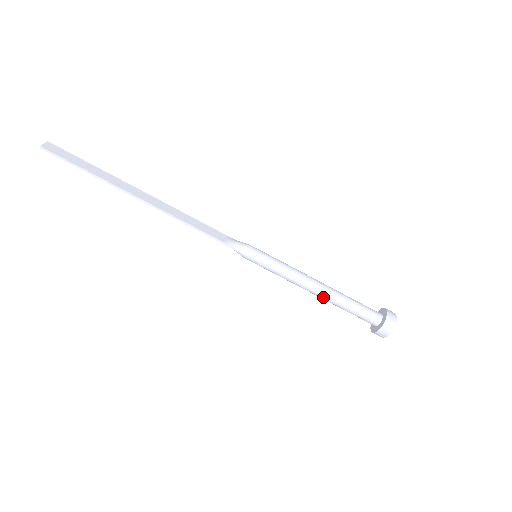
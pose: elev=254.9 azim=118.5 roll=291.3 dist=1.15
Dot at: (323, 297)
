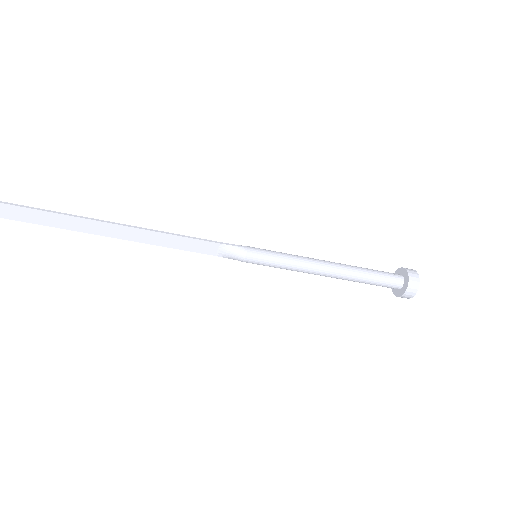
Dot at: occluded
